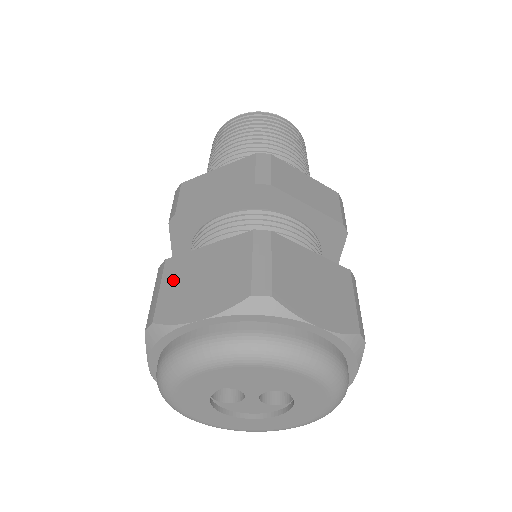
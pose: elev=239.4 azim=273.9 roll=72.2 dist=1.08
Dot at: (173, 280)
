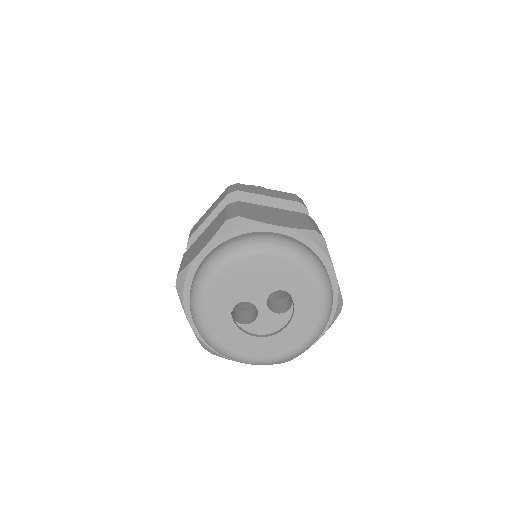
Dot at: (187, 255)
